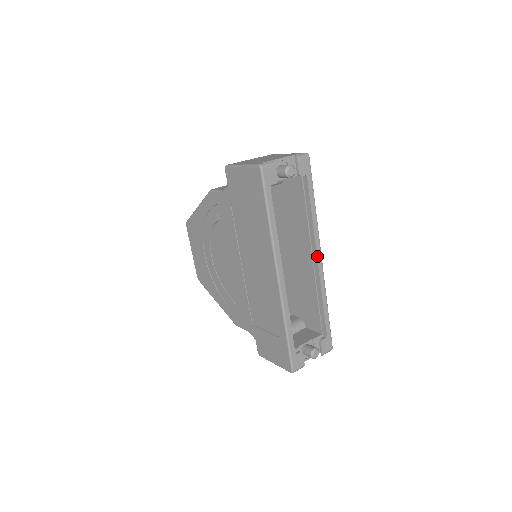
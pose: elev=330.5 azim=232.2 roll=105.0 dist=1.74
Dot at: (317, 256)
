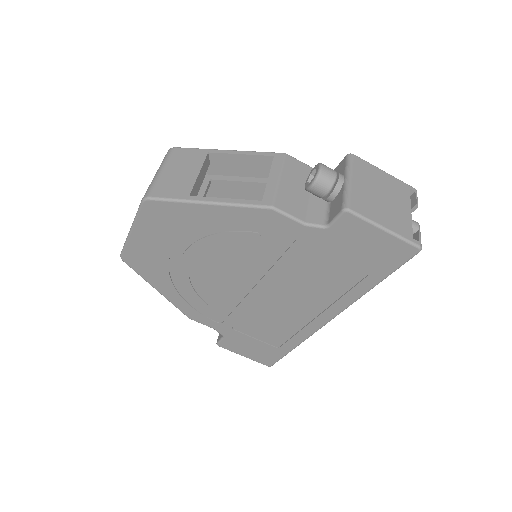
Dot at: occluded
